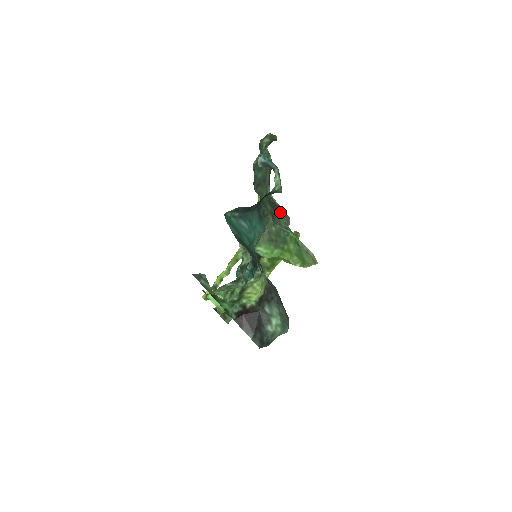
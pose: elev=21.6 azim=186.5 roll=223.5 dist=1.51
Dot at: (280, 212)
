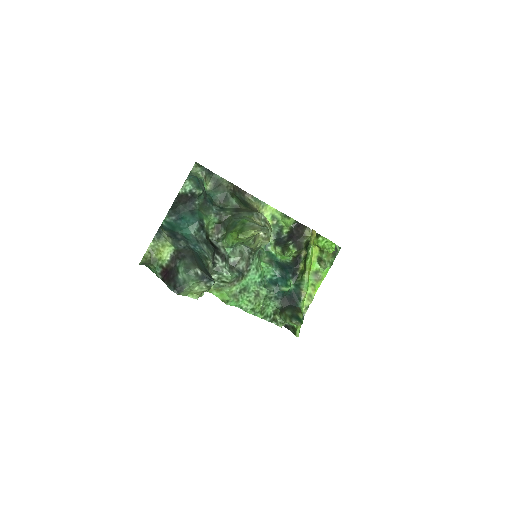
Dot at: (246, 212)
